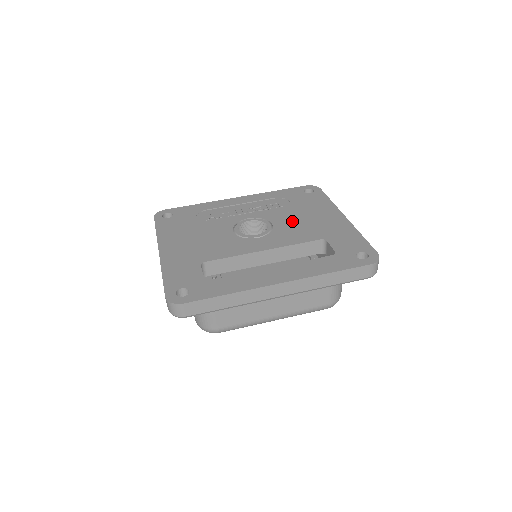
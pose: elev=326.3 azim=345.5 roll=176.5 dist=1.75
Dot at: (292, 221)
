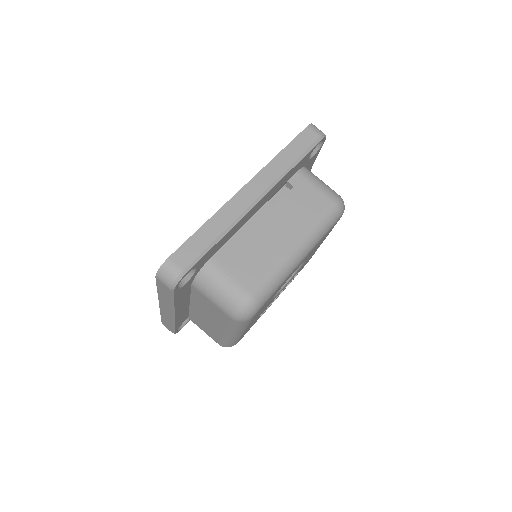
Dot at: occluded
